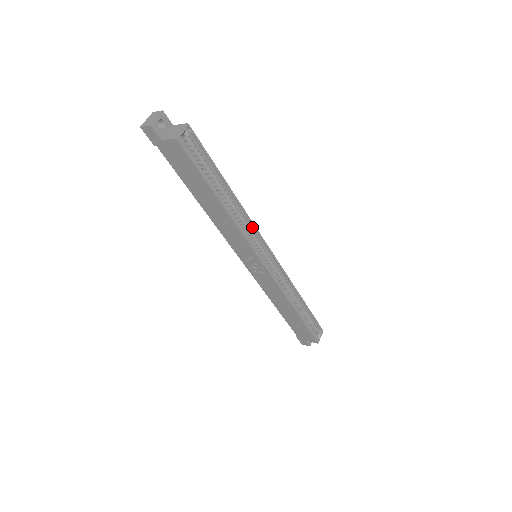
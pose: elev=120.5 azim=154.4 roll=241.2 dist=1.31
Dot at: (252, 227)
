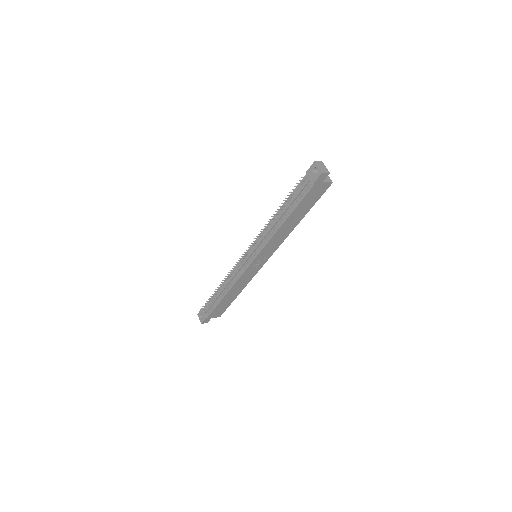
Dot at: occluded
